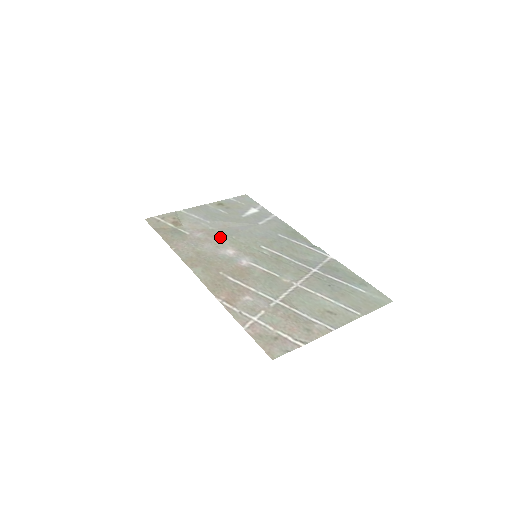
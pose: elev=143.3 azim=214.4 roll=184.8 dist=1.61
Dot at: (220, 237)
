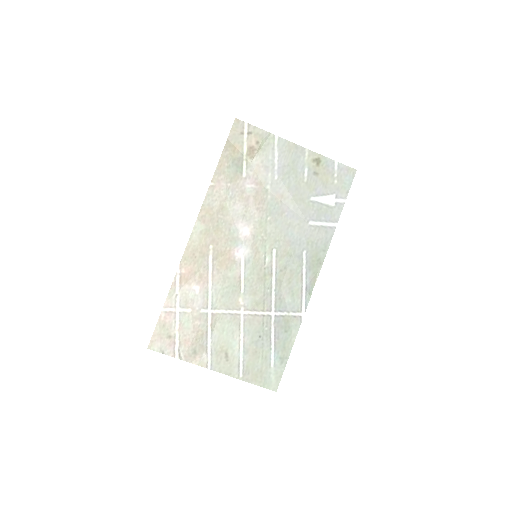
Dot at: (259, 207)
